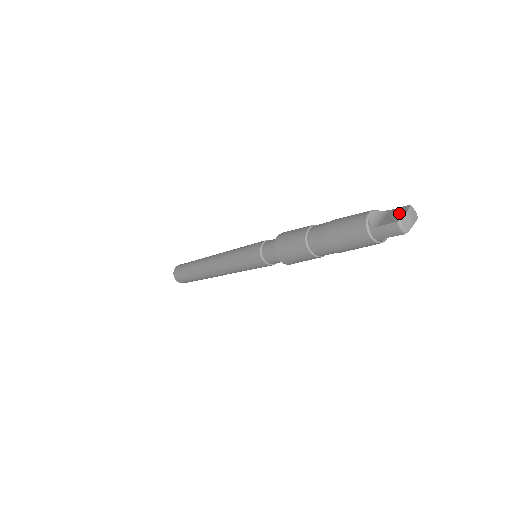
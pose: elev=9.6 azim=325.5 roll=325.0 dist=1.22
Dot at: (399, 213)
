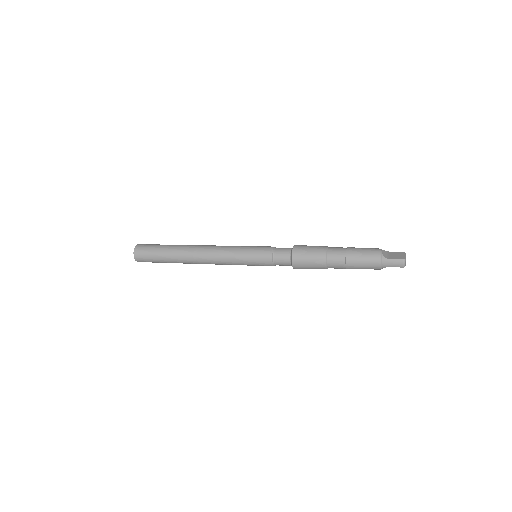
Dot at: (400, 255)
